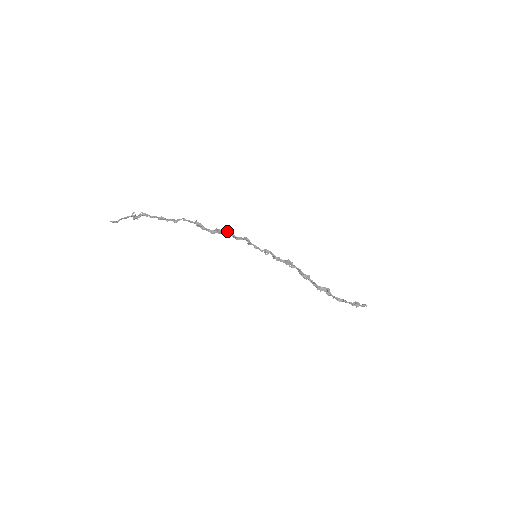
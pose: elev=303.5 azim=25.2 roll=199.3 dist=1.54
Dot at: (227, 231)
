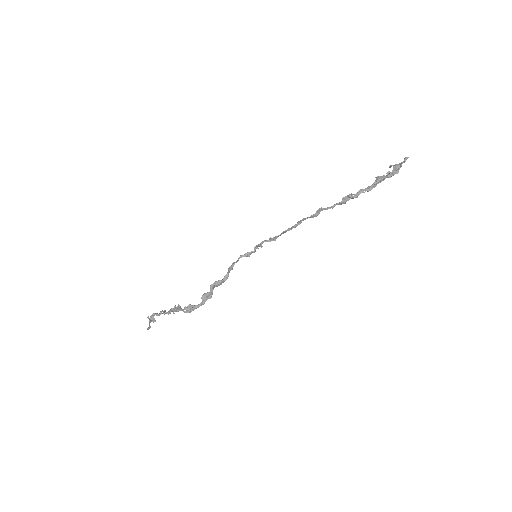
Dot at: (210, 286)
